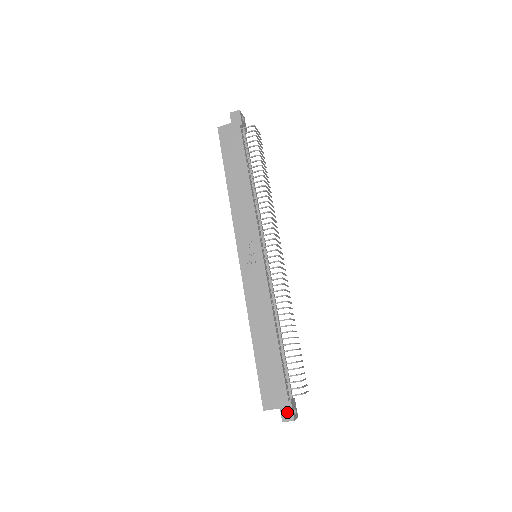
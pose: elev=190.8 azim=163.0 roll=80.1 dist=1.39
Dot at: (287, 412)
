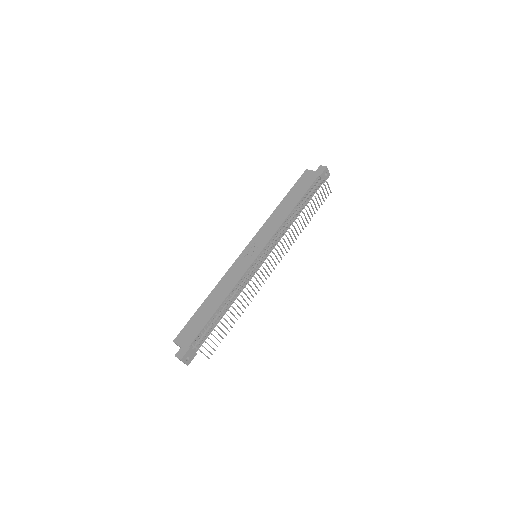
Dot at: (182, 352)
